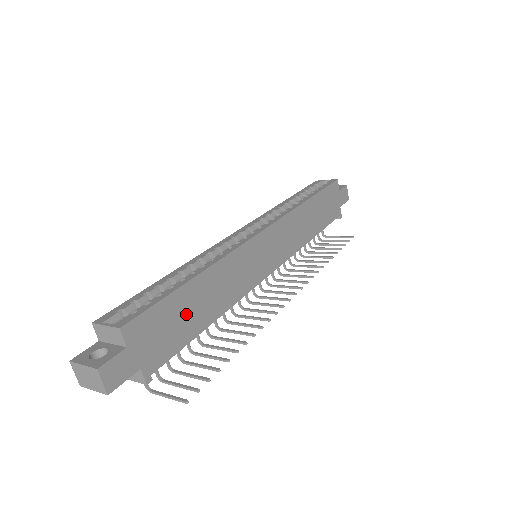
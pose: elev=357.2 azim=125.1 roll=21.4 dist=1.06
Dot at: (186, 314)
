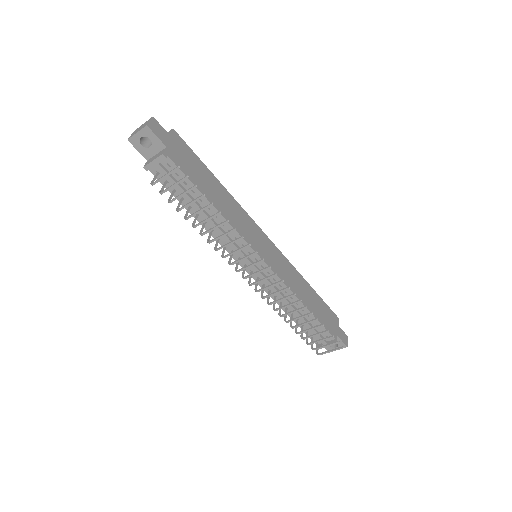
Dot at: (203, 178)
